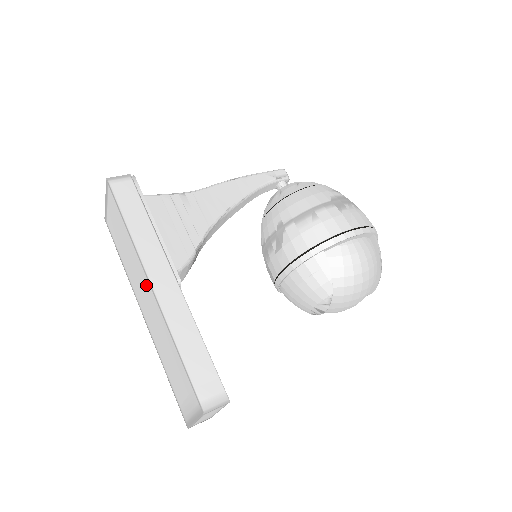
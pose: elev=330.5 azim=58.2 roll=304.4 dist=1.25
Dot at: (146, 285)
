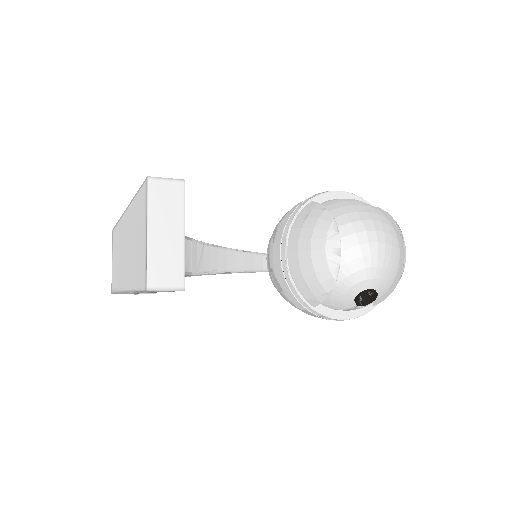
Dot at: (124, 226)
